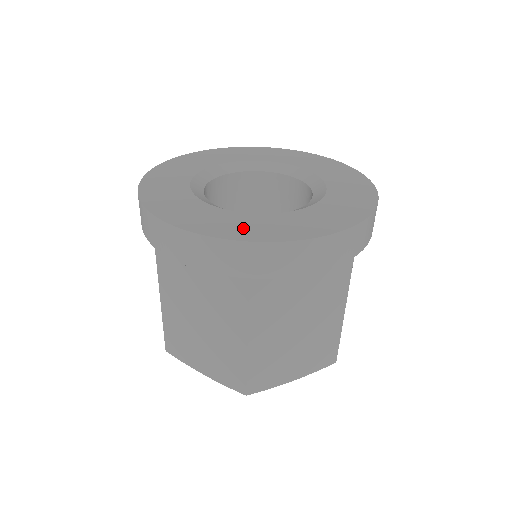
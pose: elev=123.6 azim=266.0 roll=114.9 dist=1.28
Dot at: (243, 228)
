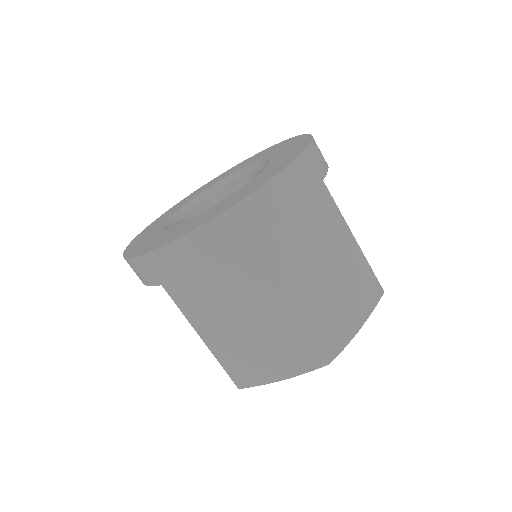
Dot at: (220, 208)
